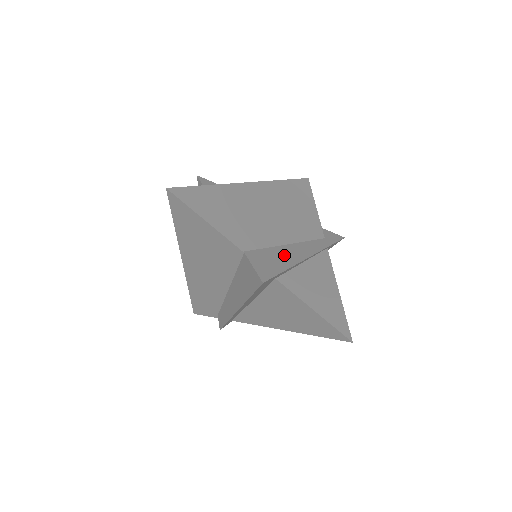
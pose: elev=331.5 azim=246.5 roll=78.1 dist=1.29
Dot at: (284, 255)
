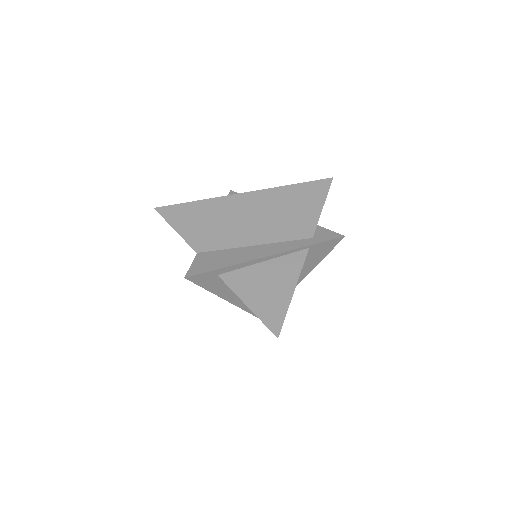
Dot at: (236, 255)
